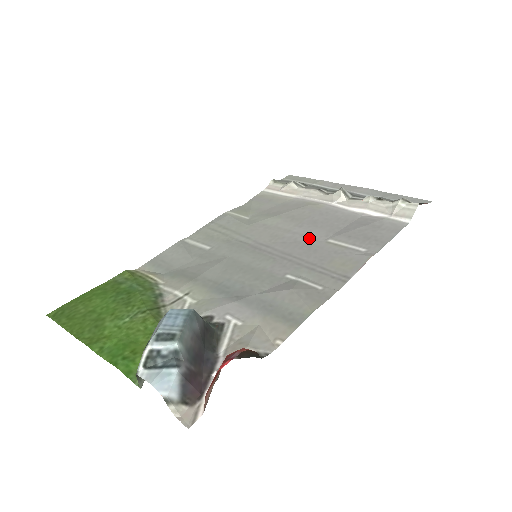
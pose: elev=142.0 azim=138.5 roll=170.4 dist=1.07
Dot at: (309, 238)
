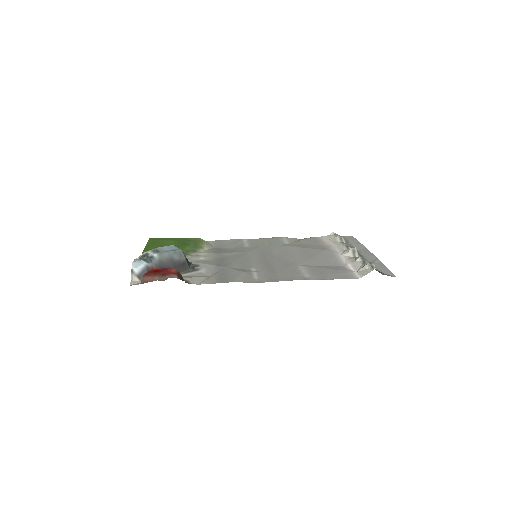
Dot at: (294, 261)
